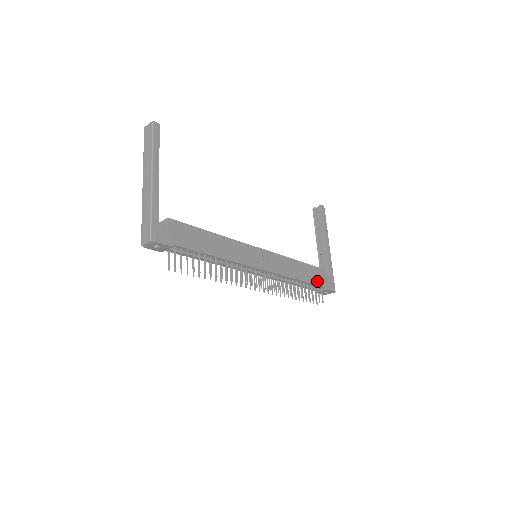
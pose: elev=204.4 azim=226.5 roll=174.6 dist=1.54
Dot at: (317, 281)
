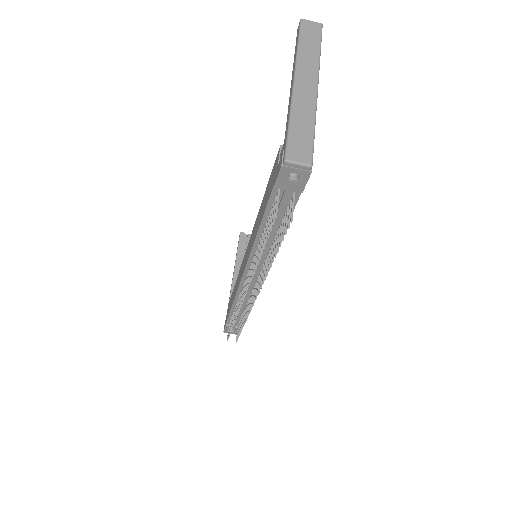
Dot at: occluded
